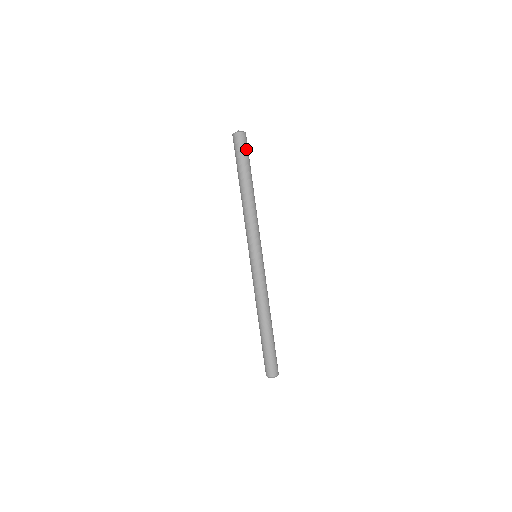
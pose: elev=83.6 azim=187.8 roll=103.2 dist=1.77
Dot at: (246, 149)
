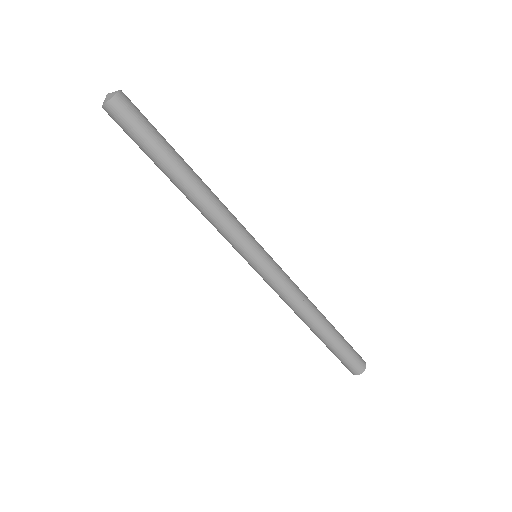
Dot at: (143, 116)
